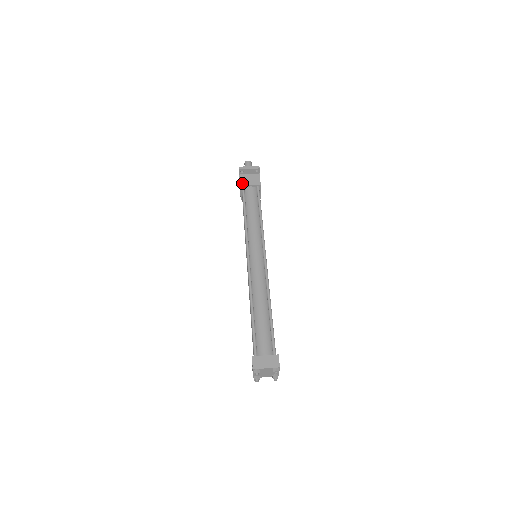
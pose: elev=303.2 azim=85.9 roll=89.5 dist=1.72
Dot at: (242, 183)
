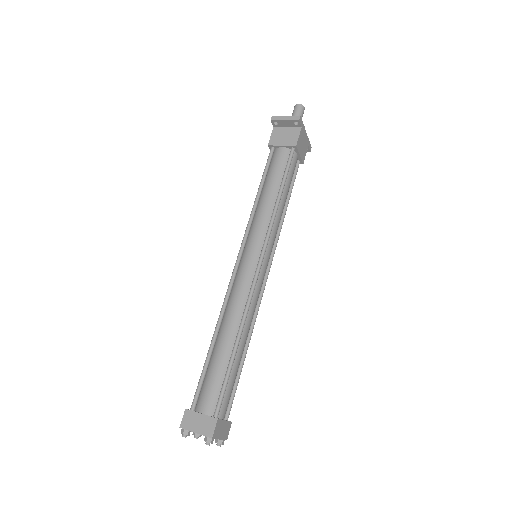
Dot at: (272, 141)
